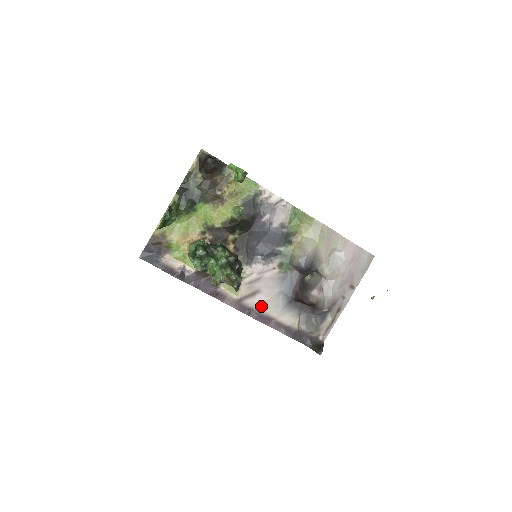
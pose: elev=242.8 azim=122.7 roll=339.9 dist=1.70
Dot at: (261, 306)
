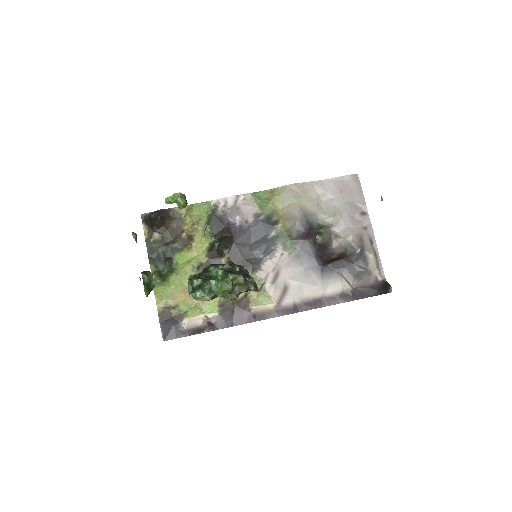
Dot at: (301, 295)
